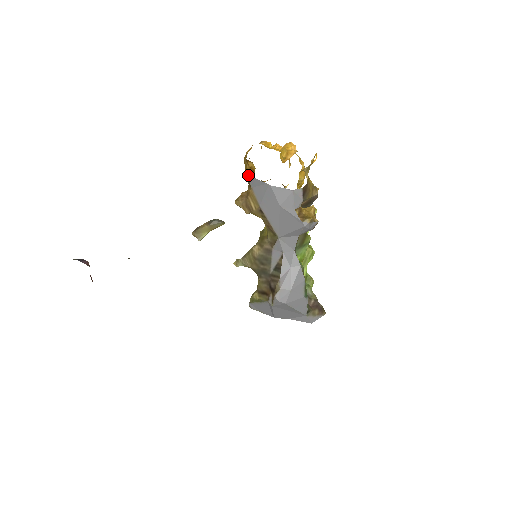
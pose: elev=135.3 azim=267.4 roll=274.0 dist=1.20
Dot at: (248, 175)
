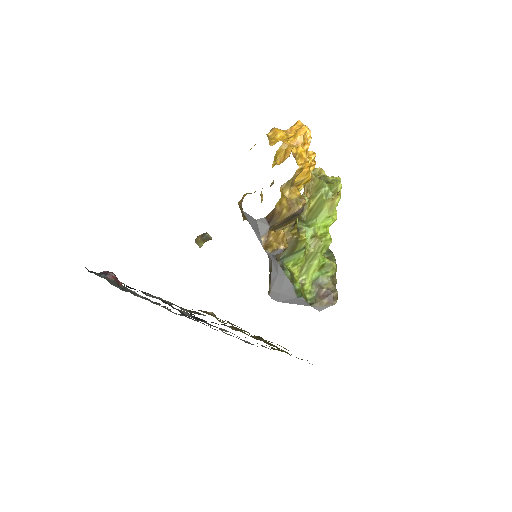
Dot at: occluded
